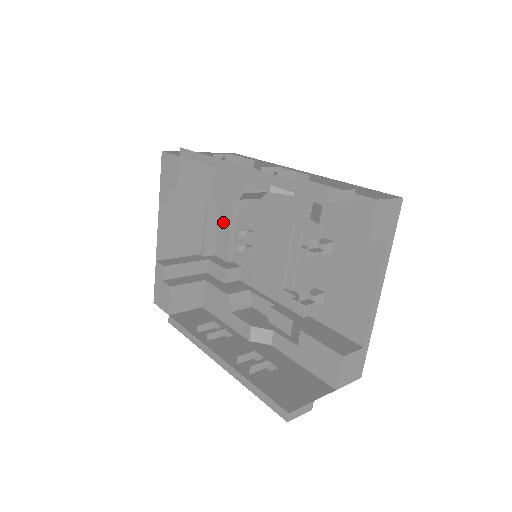
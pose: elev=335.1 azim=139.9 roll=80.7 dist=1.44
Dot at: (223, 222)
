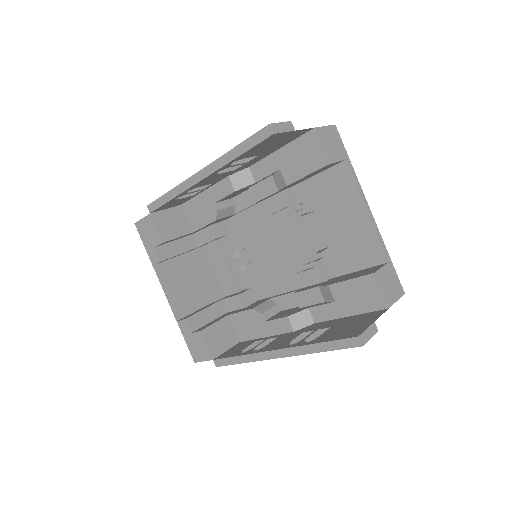
Dot at: (216, 262)
